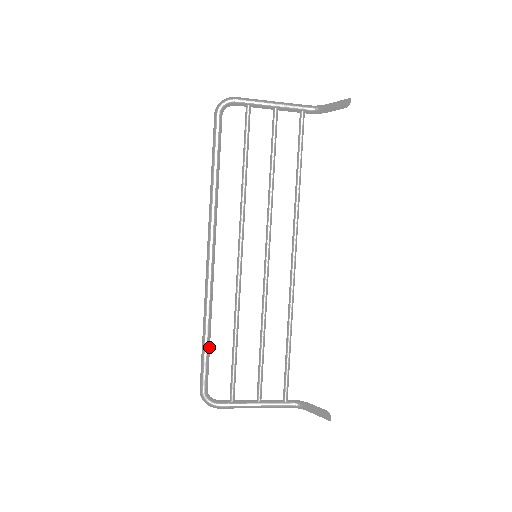
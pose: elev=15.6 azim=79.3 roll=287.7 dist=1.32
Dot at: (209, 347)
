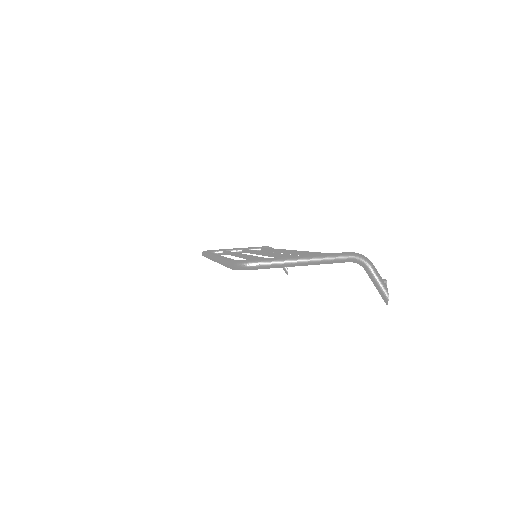
Dot at: occluded
